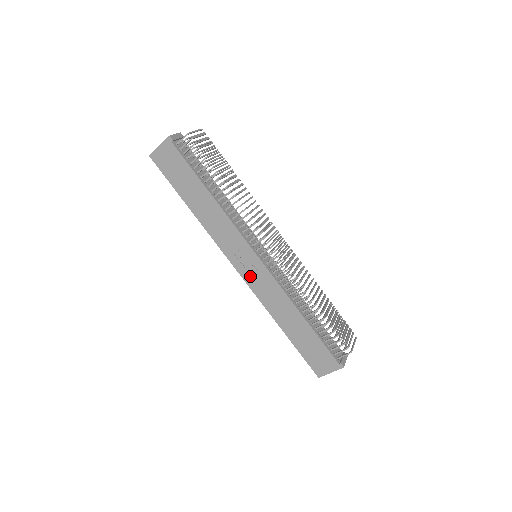
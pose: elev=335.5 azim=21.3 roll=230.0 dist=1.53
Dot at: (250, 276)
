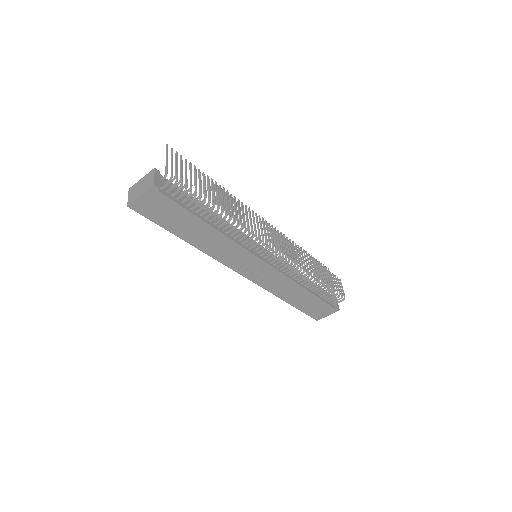
Dot at: (256, 276)
